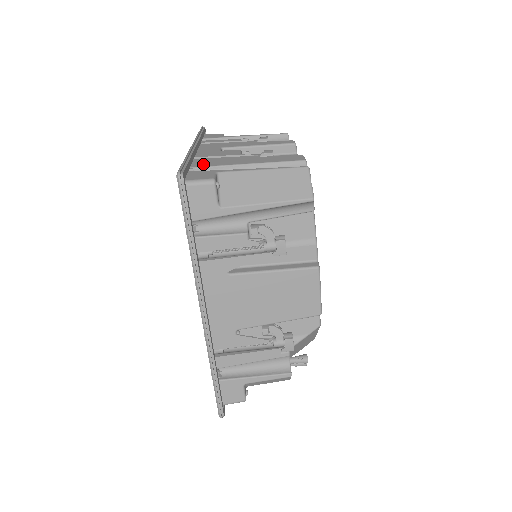
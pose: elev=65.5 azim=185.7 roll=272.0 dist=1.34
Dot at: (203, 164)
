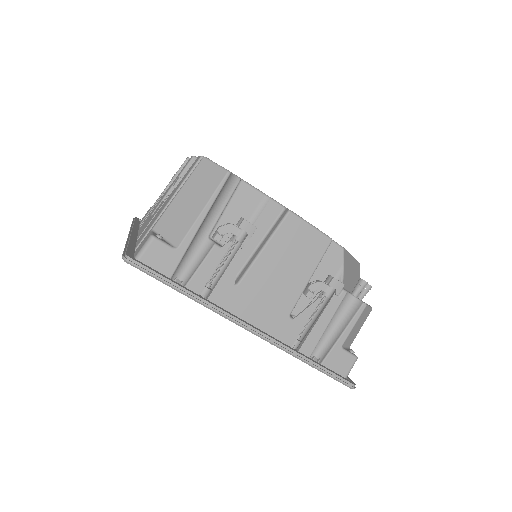
Dot at: (142, 236)
